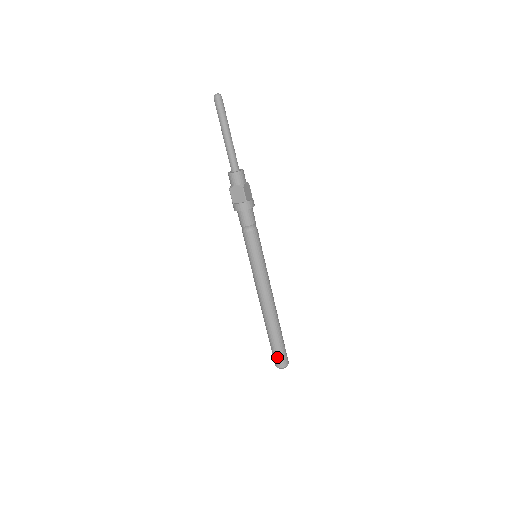
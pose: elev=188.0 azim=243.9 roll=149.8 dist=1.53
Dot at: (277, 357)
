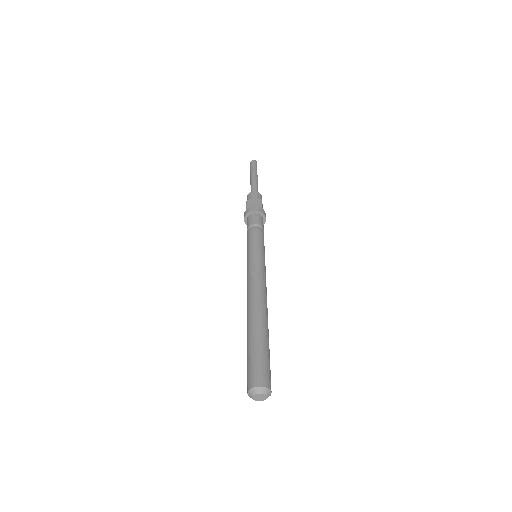
Dot at: (258, 367)
